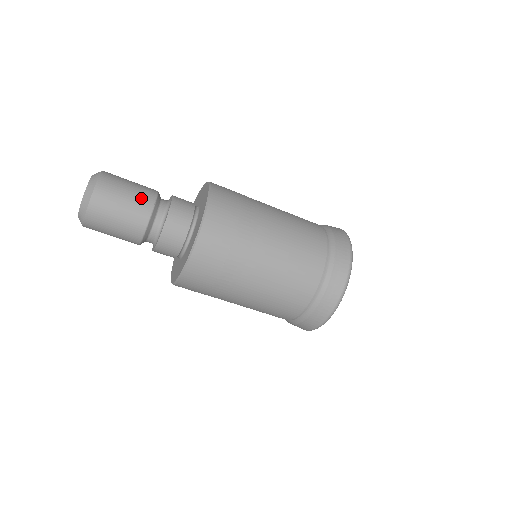
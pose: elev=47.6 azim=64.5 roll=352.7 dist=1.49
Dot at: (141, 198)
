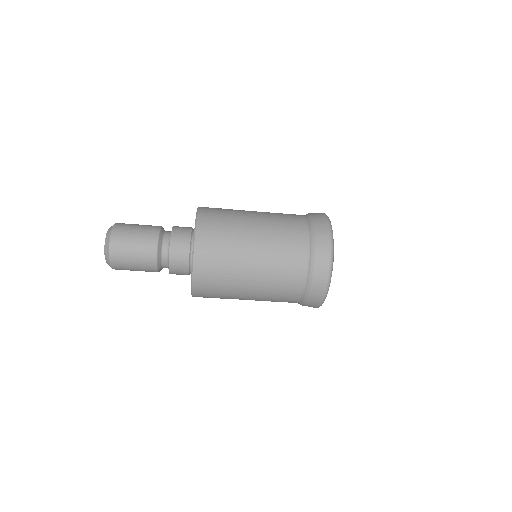
Dot at: (147, 235)
